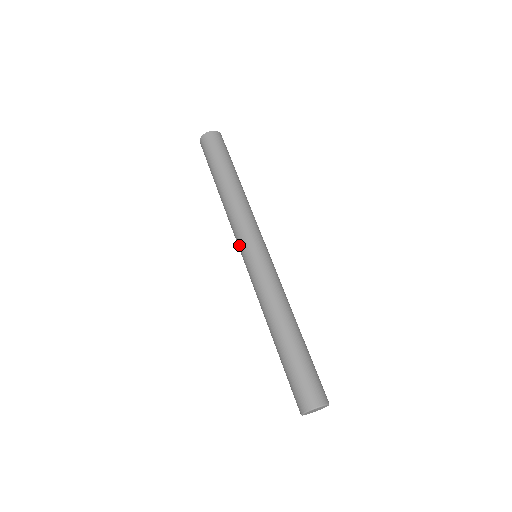
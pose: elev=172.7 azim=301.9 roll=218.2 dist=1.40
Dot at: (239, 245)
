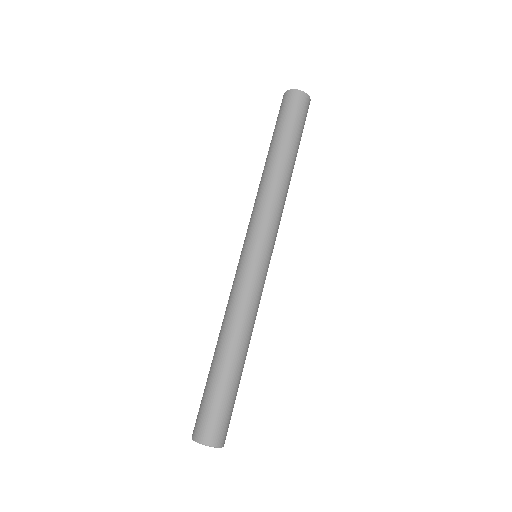
Dot at: occluded
